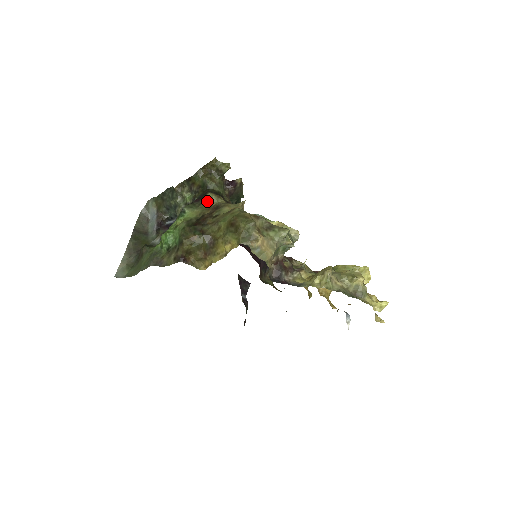
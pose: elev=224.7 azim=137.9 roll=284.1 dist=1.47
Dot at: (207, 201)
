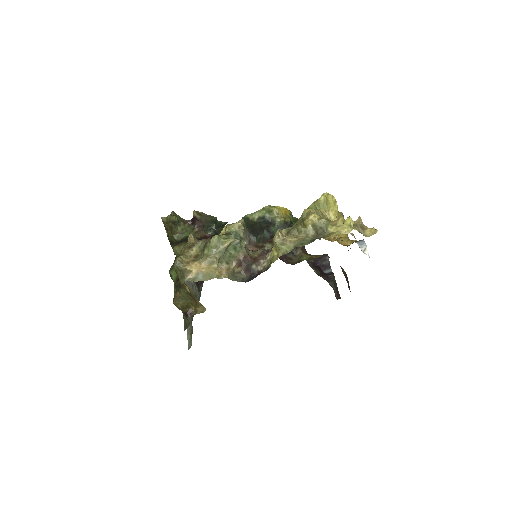
Dot at: (177, 255)
